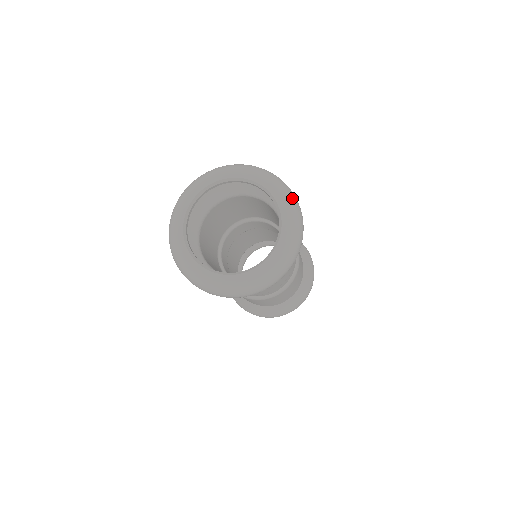
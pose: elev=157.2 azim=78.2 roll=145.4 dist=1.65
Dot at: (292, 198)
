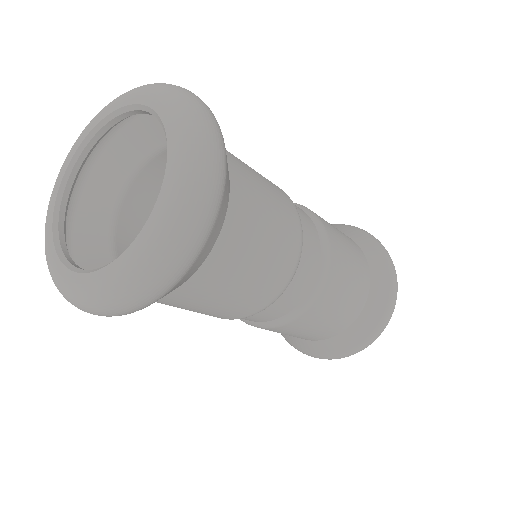
Dot at: (197, 132)
